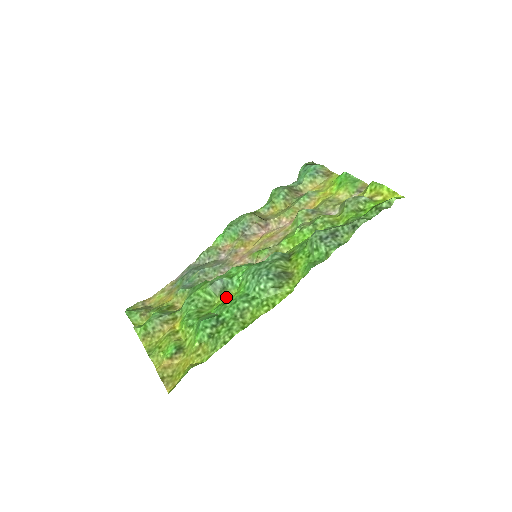
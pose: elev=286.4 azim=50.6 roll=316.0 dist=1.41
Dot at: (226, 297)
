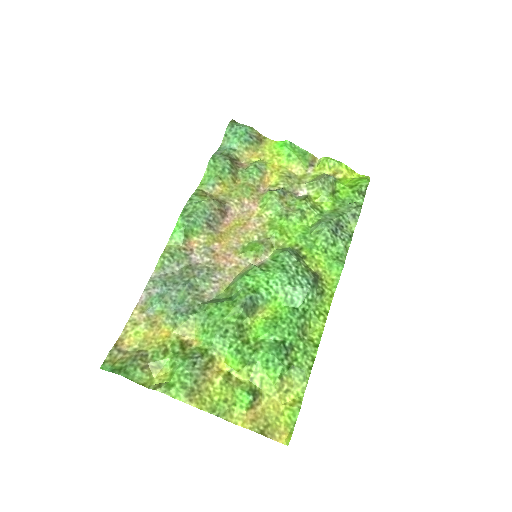
Dot at: (260, 315)
